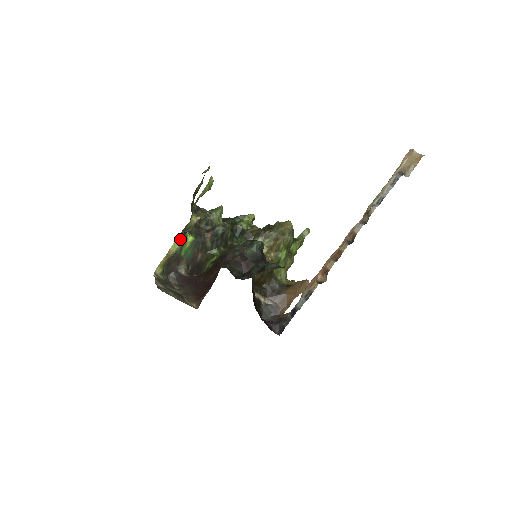
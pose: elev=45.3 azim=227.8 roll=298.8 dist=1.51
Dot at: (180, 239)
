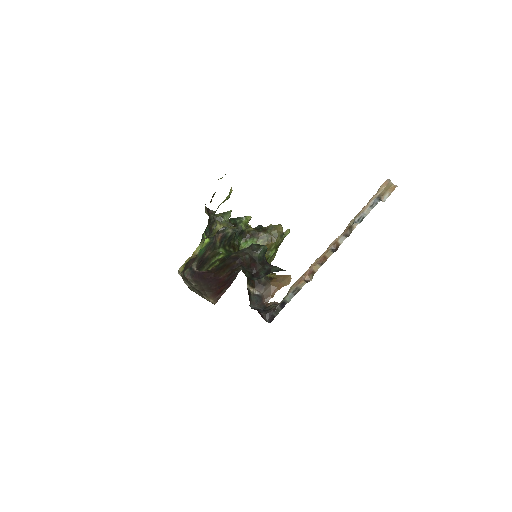
Dot at: occluded
